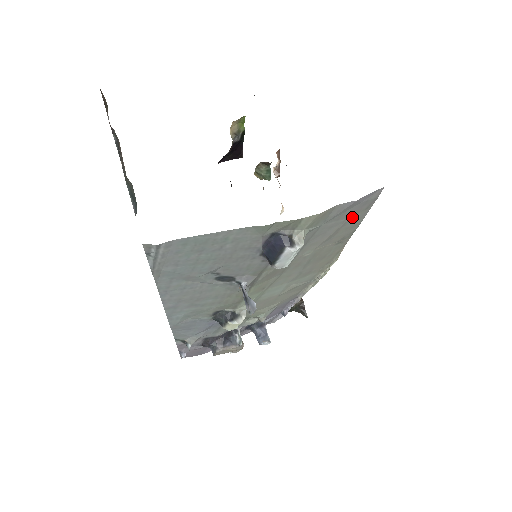
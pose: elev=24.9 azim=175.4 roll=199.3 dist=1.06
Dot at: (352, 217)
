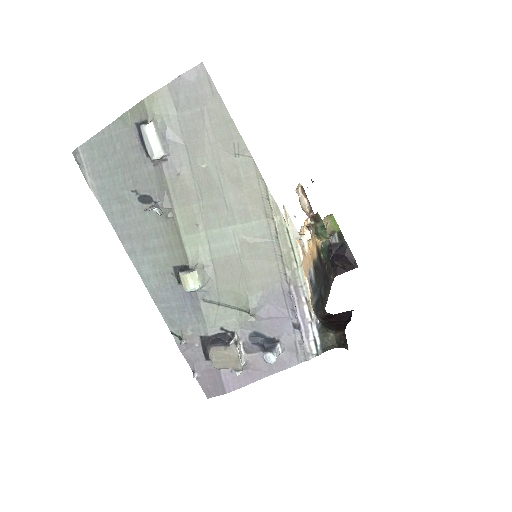
Dot at: (207, 106)
